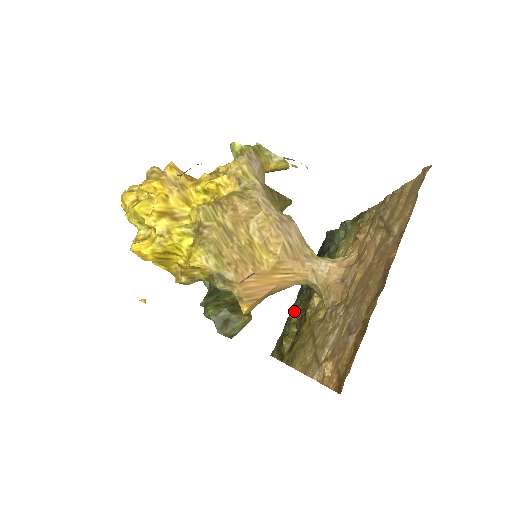
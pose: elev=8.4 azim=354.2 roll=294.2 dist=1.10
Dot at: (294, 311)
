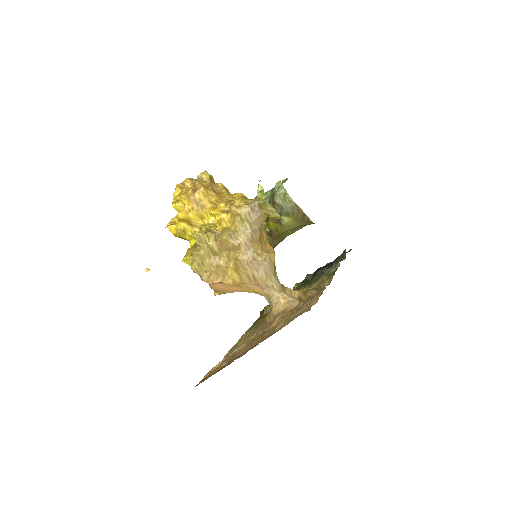
Dot at: (296, 287)
